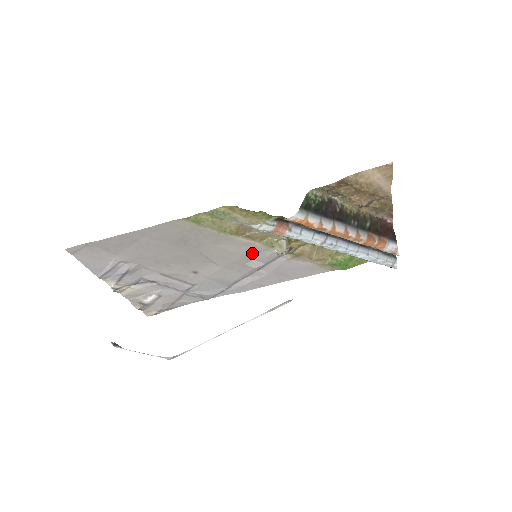
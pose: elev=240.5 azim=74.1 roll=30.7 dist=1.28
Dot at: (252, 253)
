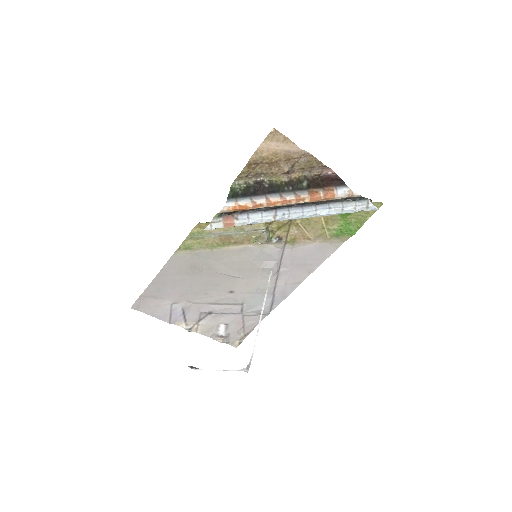
Dot at: (255, 256)
